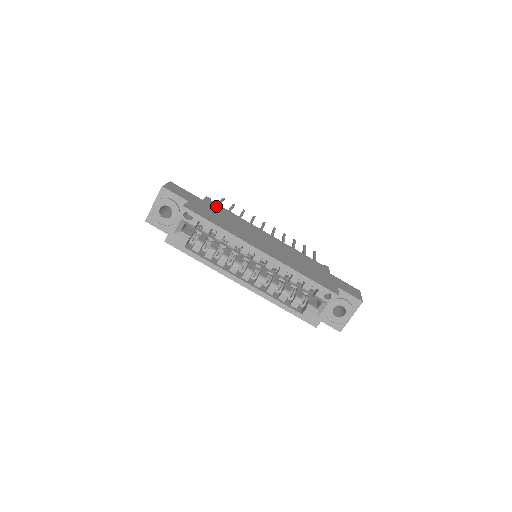
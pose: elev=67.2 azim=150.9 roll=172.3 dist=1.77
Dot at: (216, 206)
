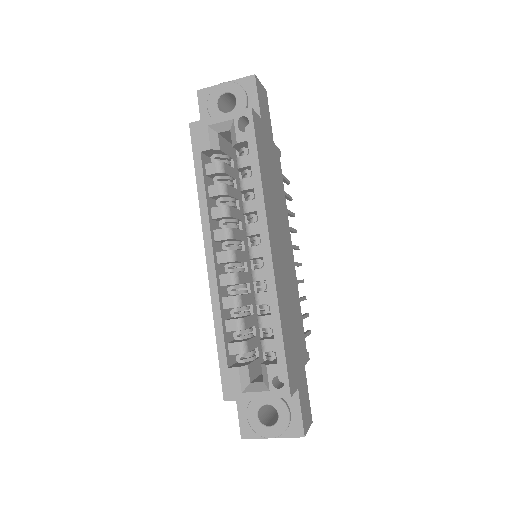
Dot at: (278, 165)
